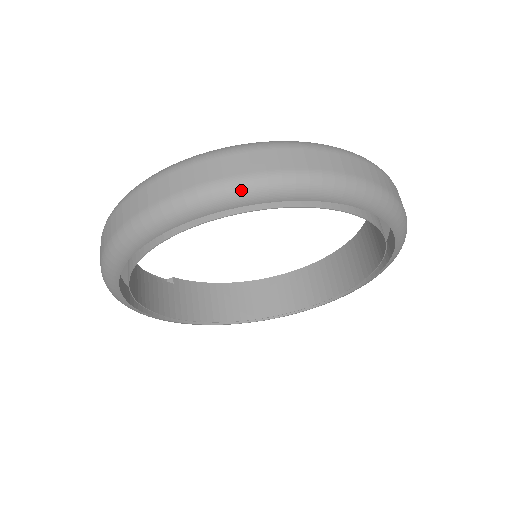
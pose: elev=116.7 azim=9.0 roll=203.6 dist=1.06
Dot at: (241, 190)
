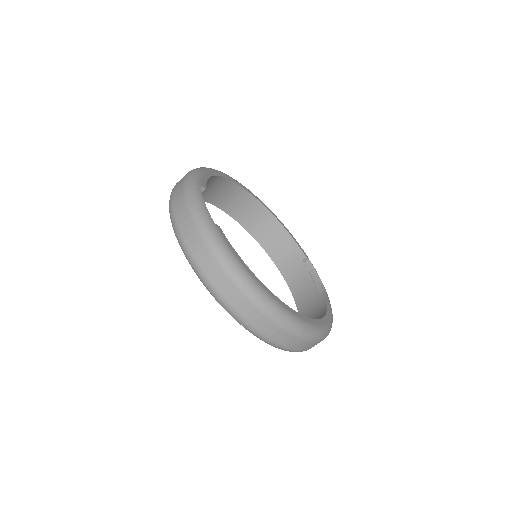
Dot at: occluded
